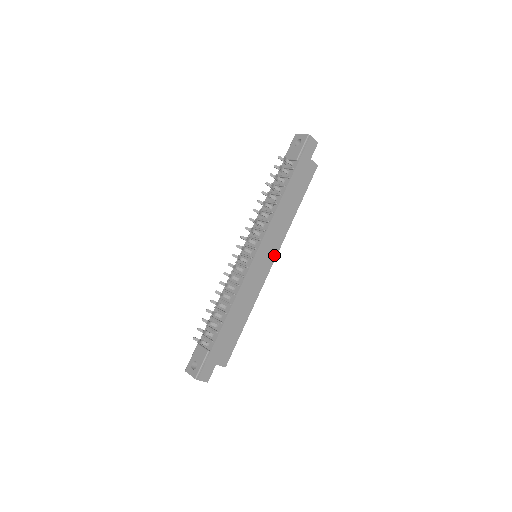
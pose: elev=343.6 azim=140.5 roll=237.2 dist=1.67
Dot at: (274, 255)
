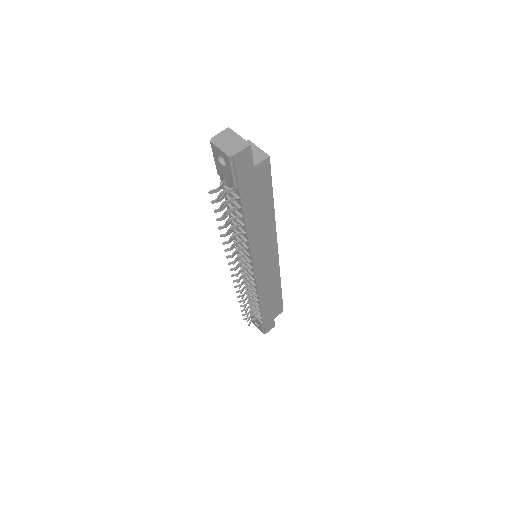
Dot at: (274, 249)
